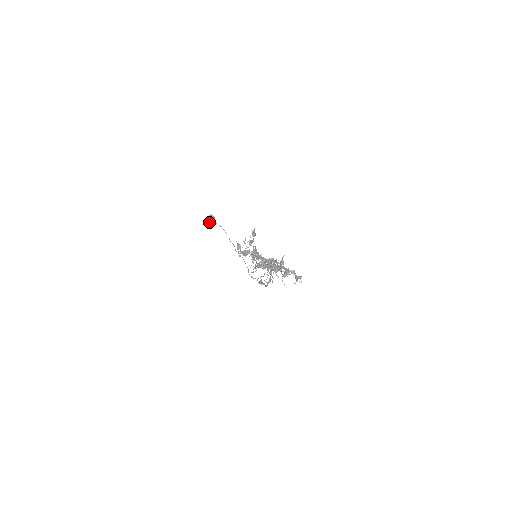
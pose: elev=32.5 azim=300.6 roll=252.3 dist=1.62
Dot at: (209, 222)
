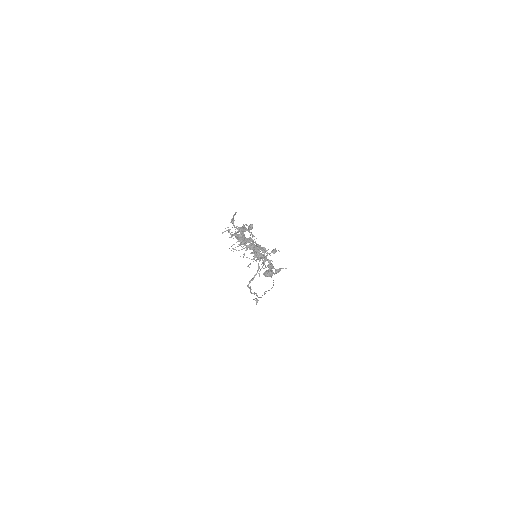
Dot at: (265, 273)
